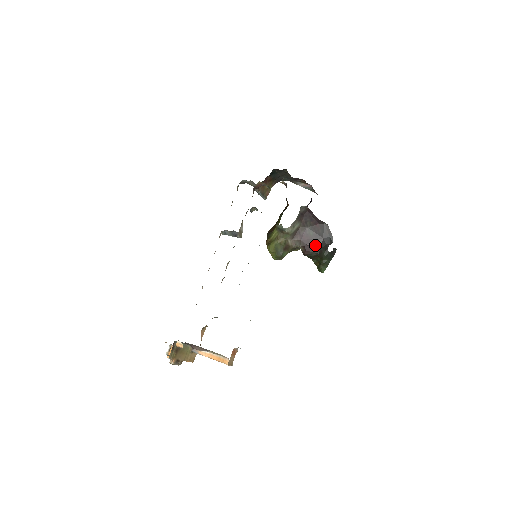
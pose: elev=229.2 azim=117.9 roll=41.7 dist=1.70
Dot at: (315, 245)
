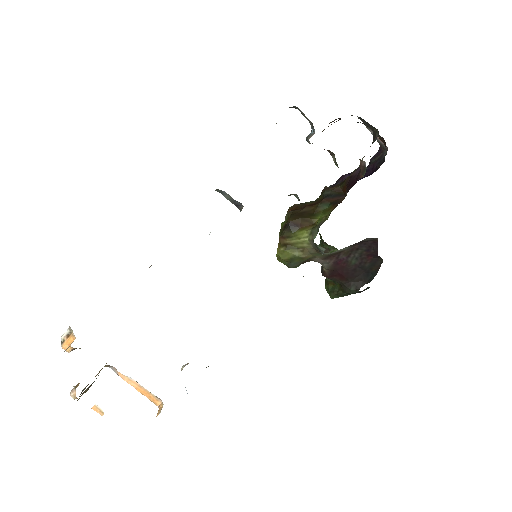
Dot at: (347, 275)
